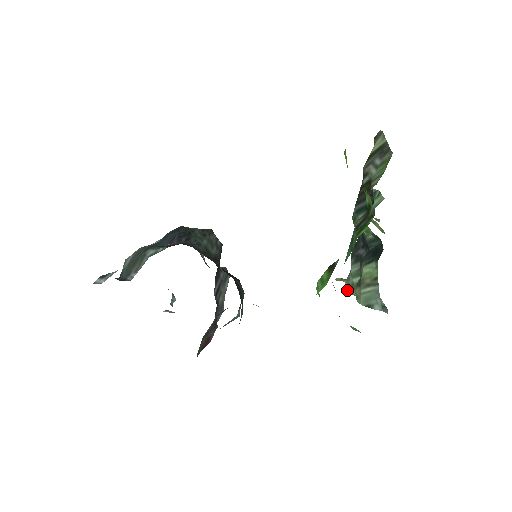
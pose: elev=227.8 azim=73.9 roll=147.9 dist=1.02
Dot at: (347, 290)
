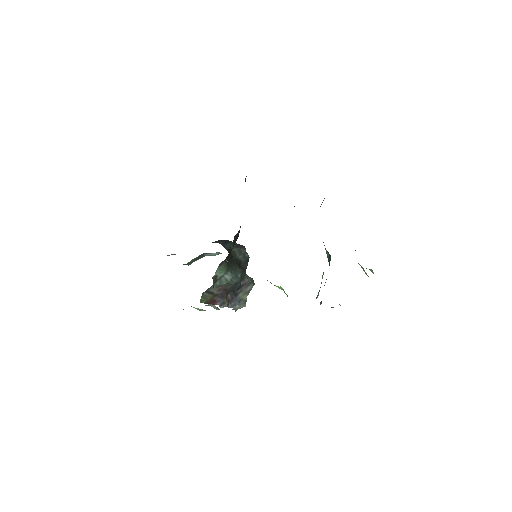
Dot at: occluded
